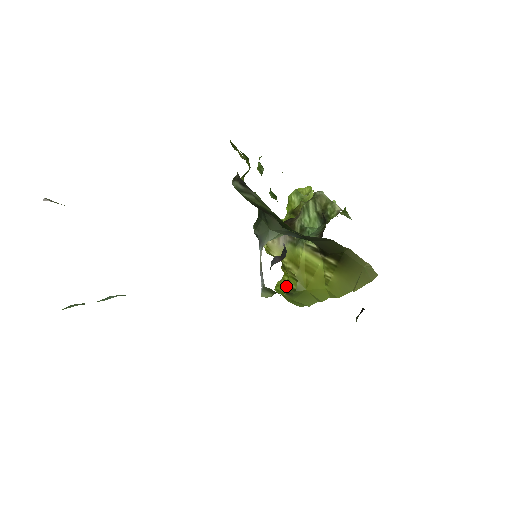
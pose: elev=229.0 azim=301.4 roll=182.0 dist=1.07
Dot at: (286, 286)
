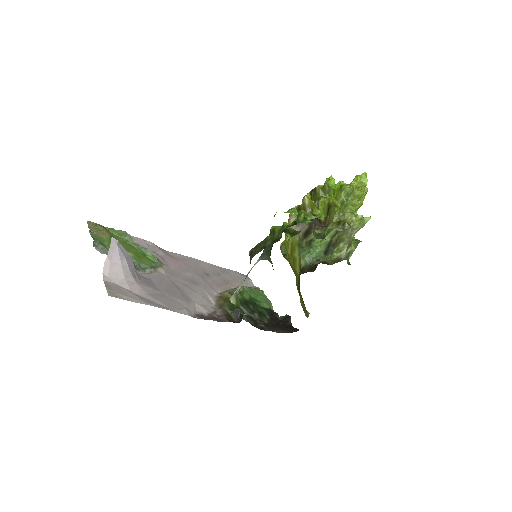
Dot at: occluded
